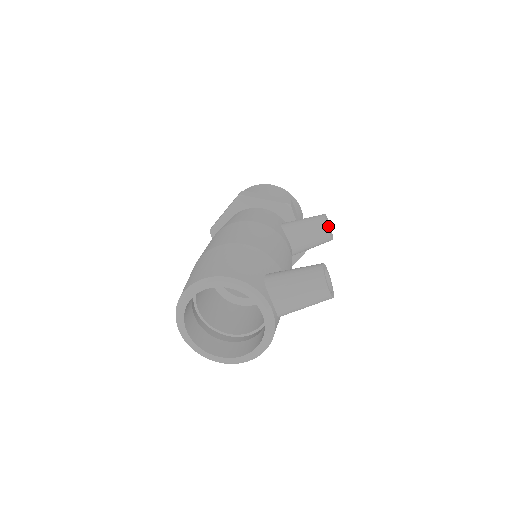
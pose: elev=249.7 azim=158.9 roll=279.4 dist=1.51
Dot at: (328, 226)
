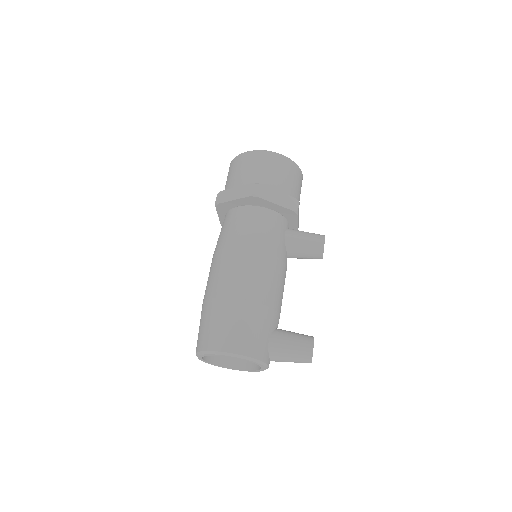
Dot at: occluded
